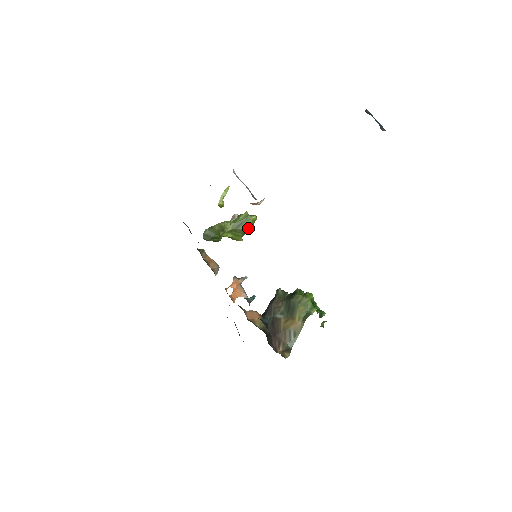
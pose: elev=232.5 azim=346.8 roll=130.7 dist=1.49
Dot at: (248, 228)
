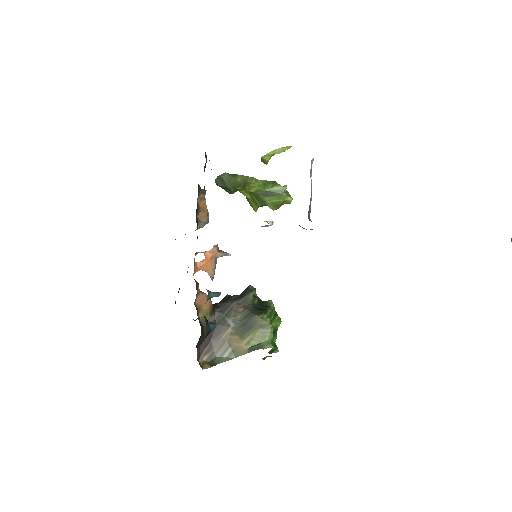
Dot at: (273, 205)
